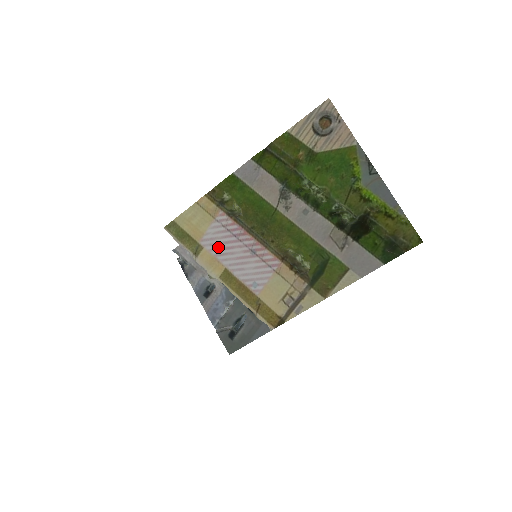
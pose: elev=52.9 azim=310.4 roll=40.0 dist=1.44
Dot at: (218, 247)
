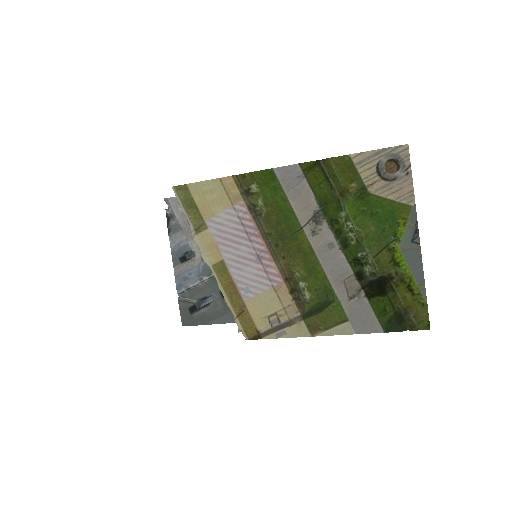
Dot at: (224, 235)
